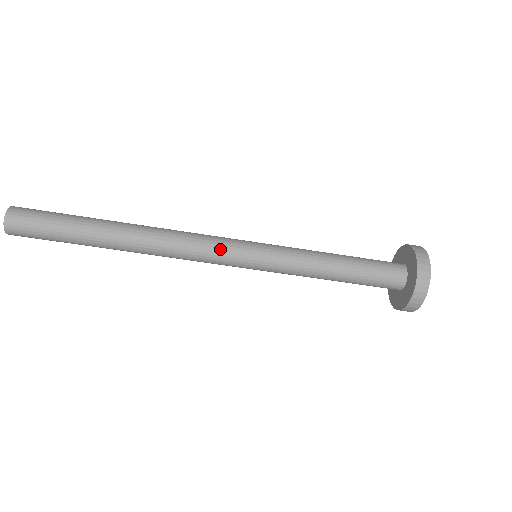
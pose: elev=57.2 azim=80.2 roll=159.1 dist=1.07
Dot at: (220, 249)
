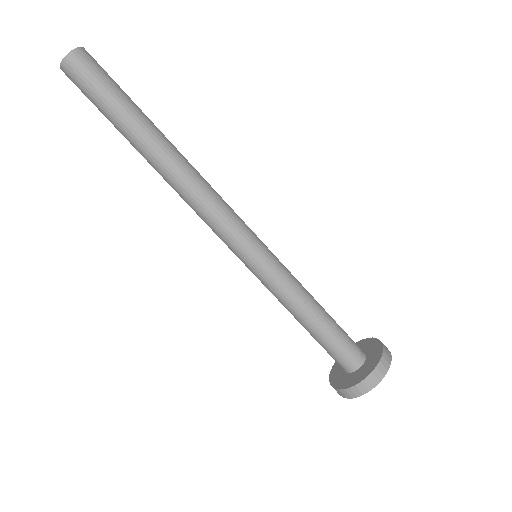
Dot at: (241, 219)
